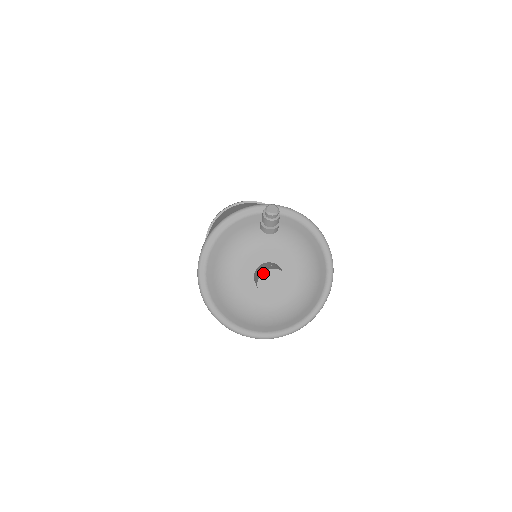
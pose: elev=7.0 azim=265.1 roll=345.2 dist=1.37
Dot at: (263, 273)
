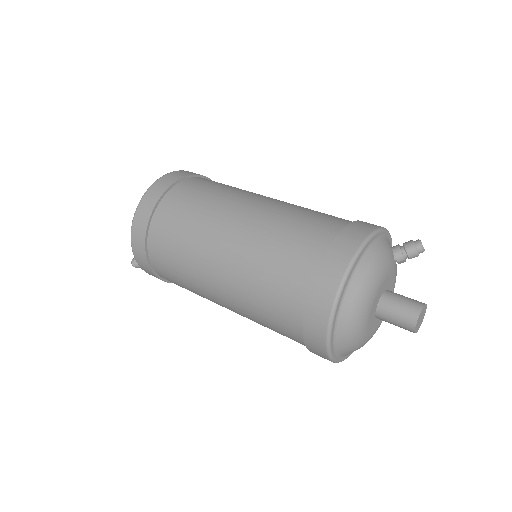
Dot at: (424, 306)
